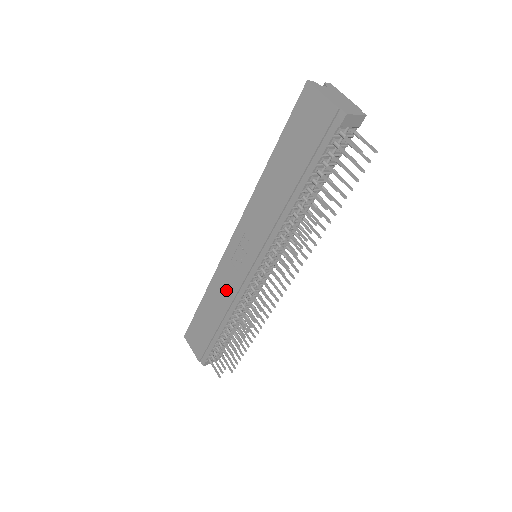
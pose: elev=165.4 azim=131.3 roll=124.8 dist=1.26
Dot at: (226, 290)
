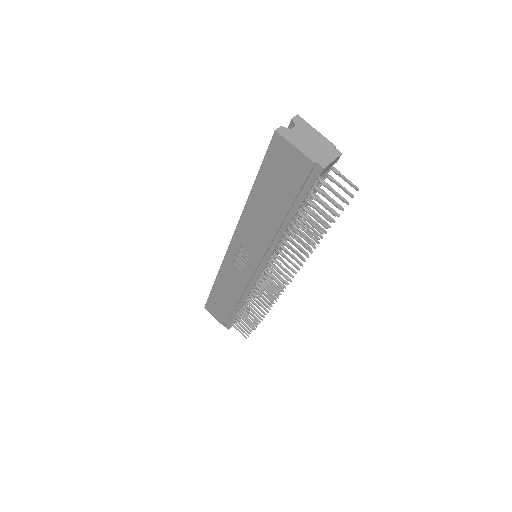
Dot at: (235, 283)
